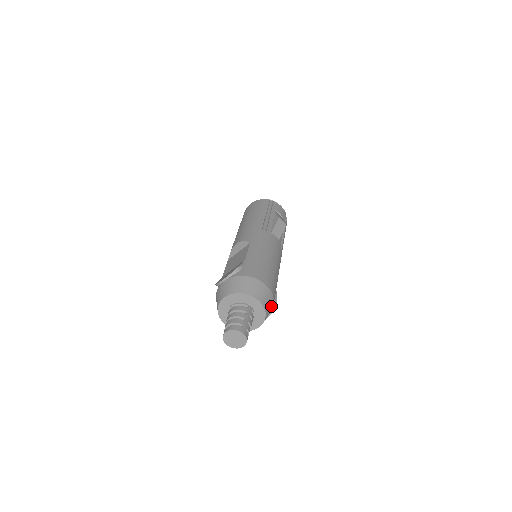
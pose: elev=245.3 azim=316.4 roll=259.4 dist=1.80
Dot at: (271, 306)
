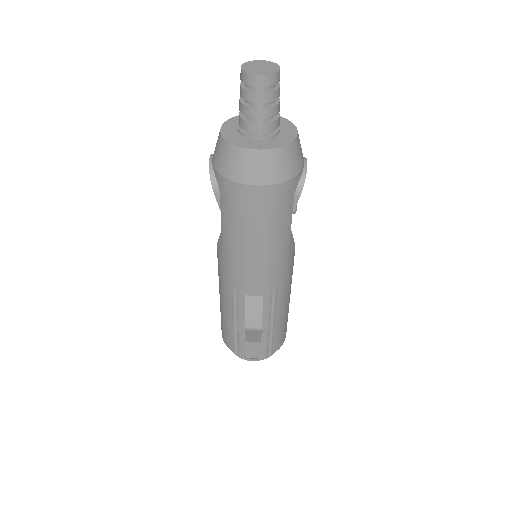
Dot at: occluded
